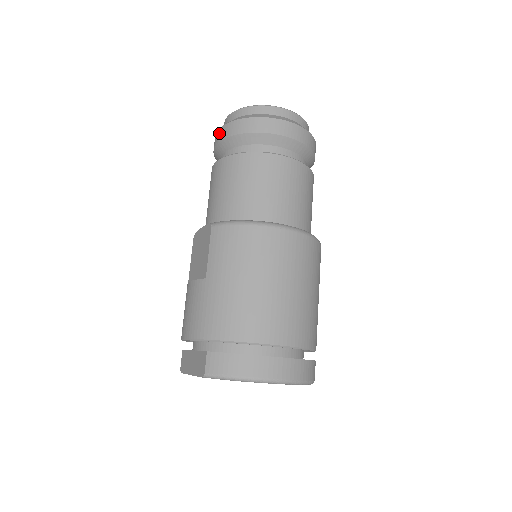
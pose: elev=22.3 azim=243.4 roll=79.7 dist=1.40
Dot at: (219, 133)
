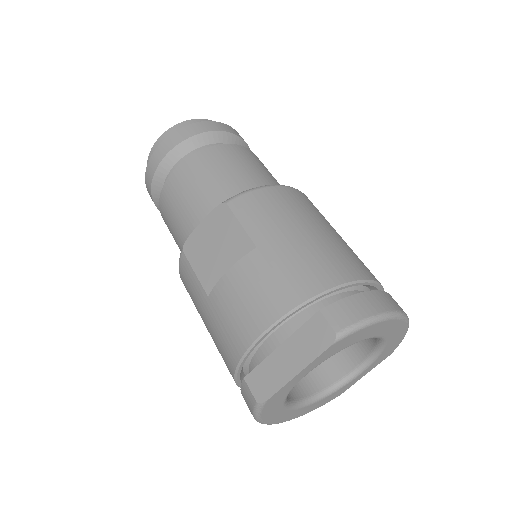
Dot at: (162, 147)
